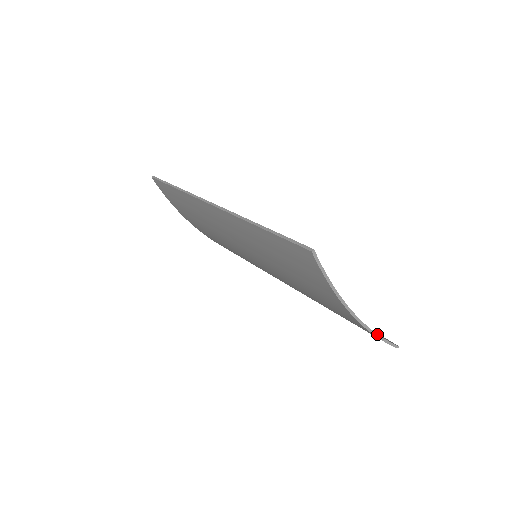
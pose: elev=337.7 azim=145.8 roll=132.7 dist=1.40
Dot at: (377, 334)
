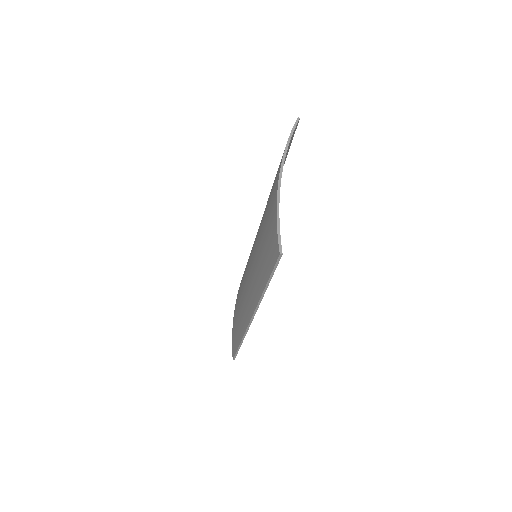
Dot at: occluded
